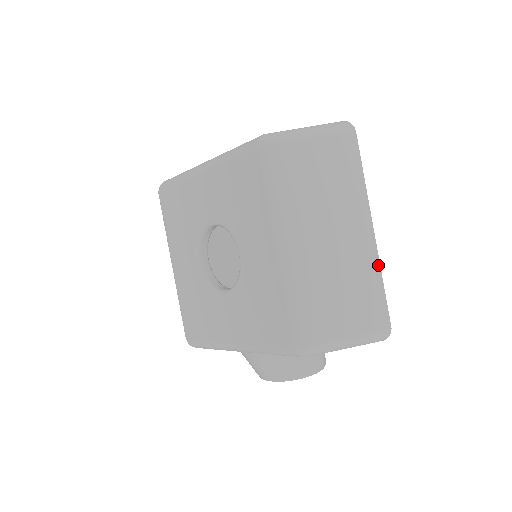
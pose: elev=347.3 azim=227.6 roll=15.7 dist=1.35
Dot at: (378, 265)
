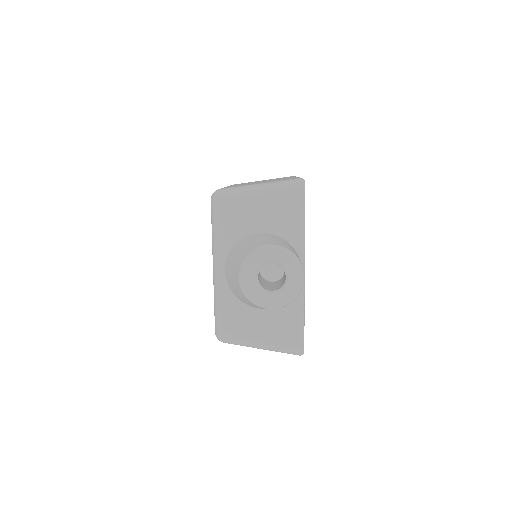
Dot at: occluded
